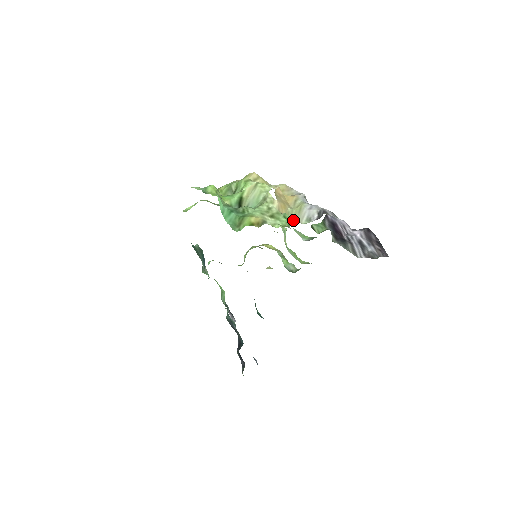
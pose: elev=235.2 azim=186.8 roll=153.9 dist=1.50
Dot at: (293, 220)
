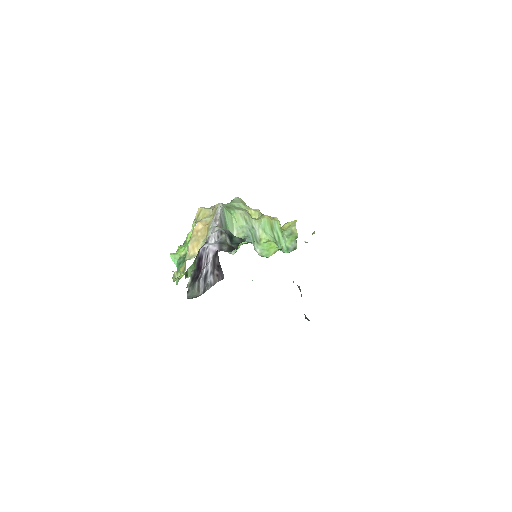
Dot at: occluded
